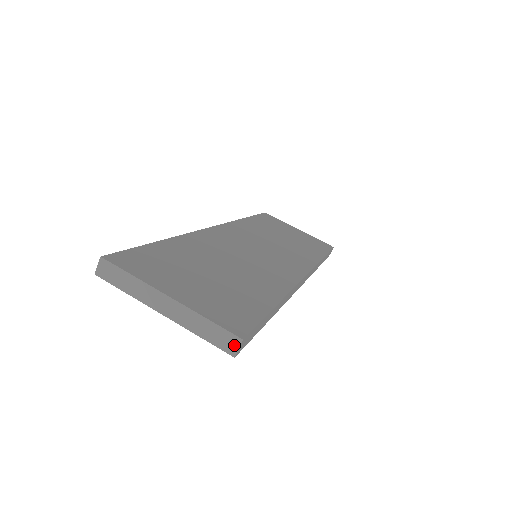
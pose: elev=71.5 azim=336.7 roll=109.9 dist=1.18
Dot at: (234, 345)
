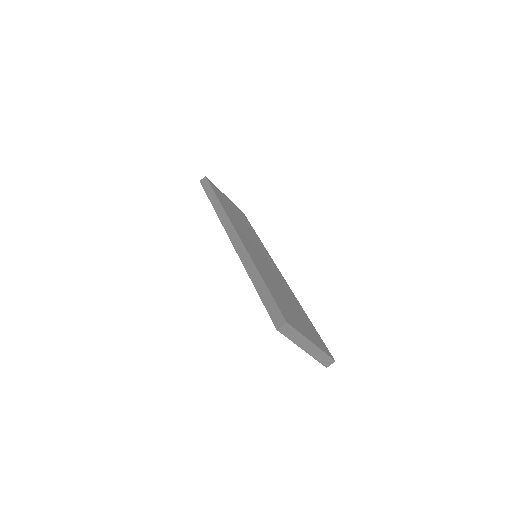
Dot at: (330, 363)
